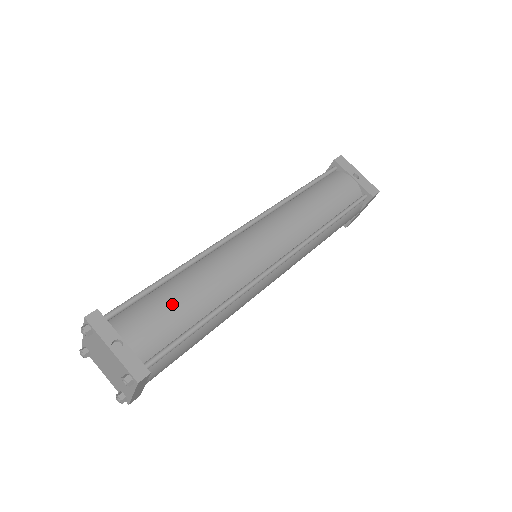
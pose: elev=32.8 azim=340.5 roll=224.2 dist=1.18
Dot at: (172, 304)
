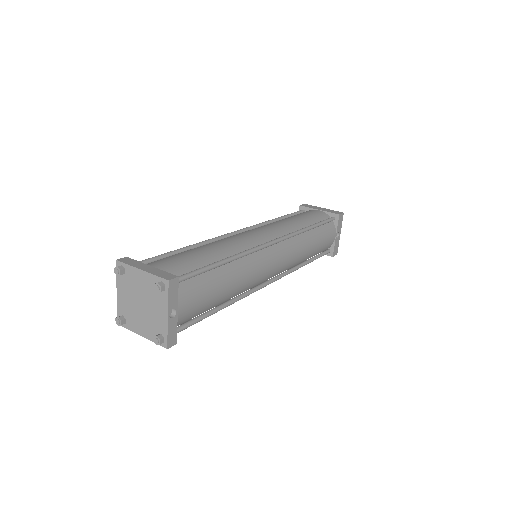
Dot at: (213, 292)
